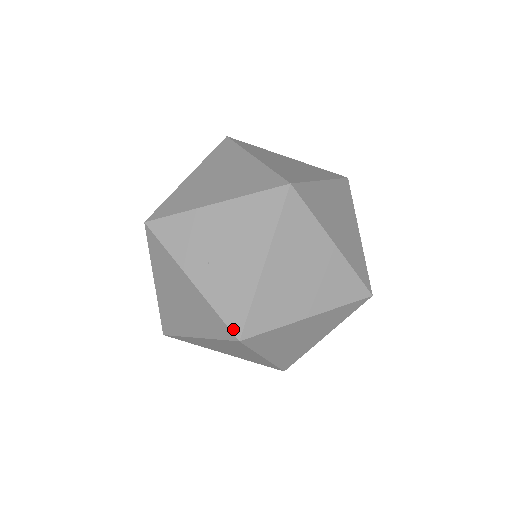
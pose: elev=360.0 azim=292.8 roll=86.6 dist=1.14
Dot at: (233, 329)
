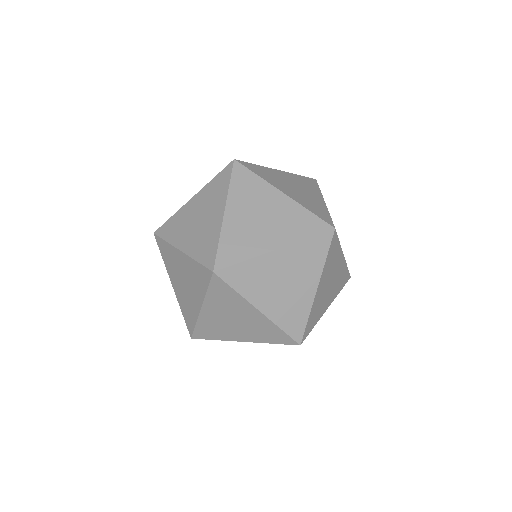
Dot at: (327, 222)
